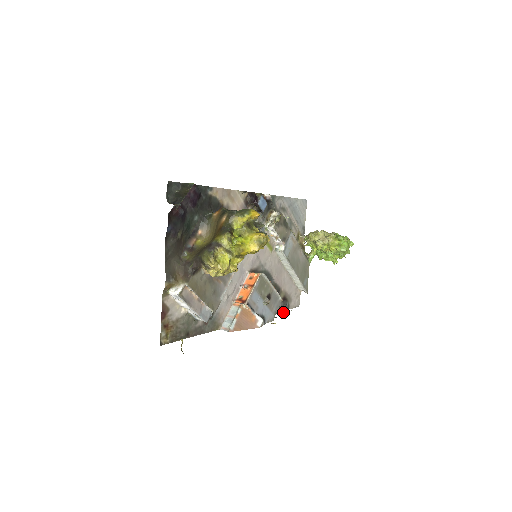
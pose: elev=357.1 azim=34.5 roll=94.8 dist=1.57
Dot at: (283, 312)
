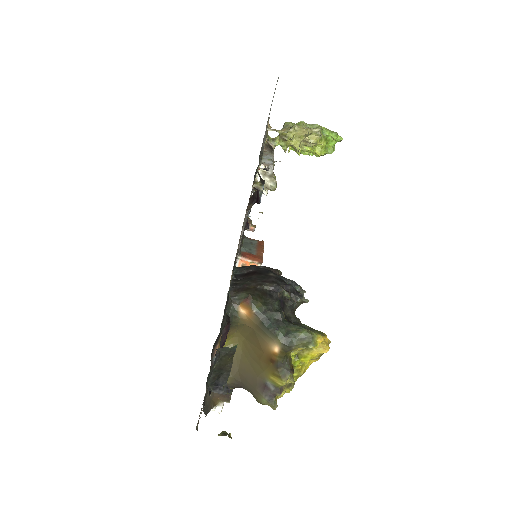
Dot at: (252, 229)
